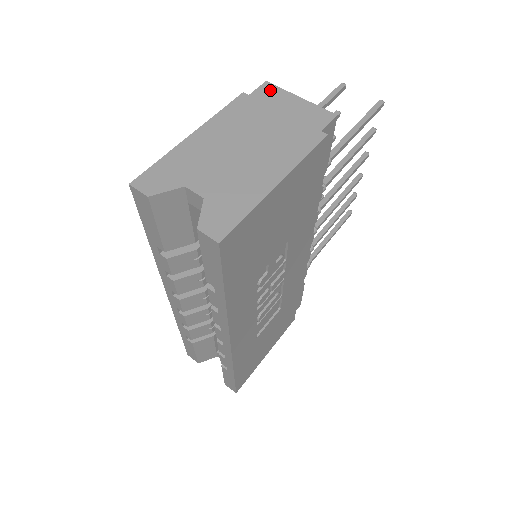
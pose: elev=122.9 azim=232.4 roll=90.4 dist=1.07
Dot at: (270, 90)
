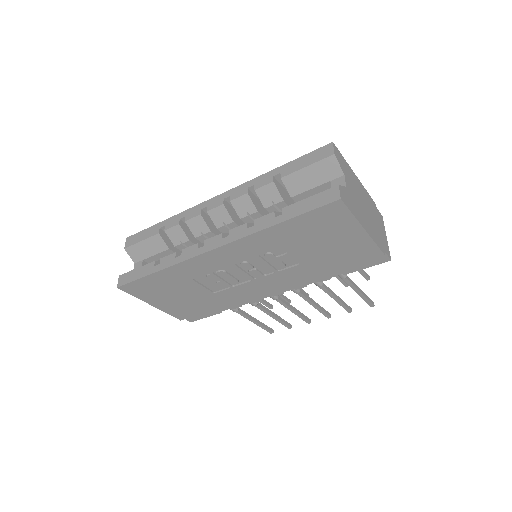
Dot at: (382, 219)
